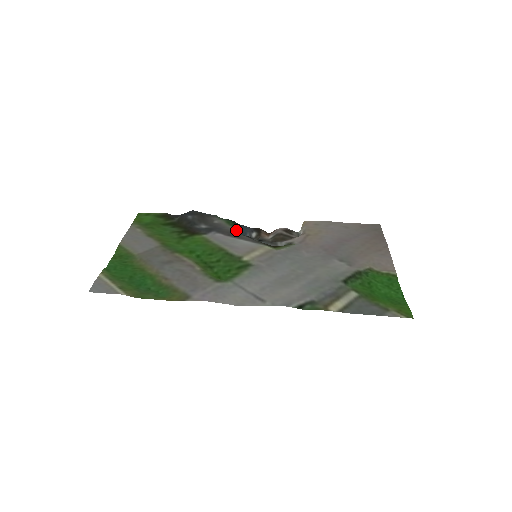
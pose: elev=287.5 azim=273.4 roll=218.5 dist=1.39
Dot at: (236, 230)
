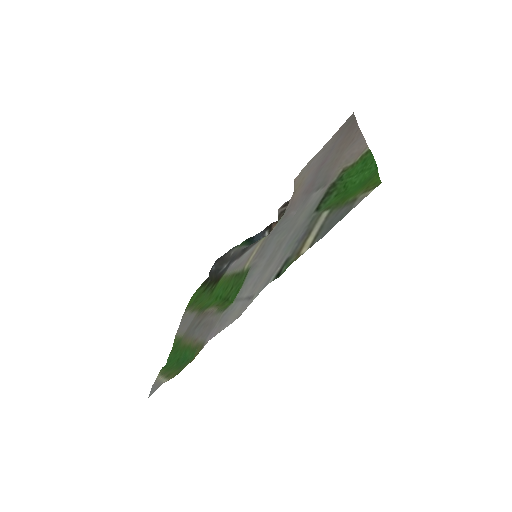
Dot at: (248, 245)
